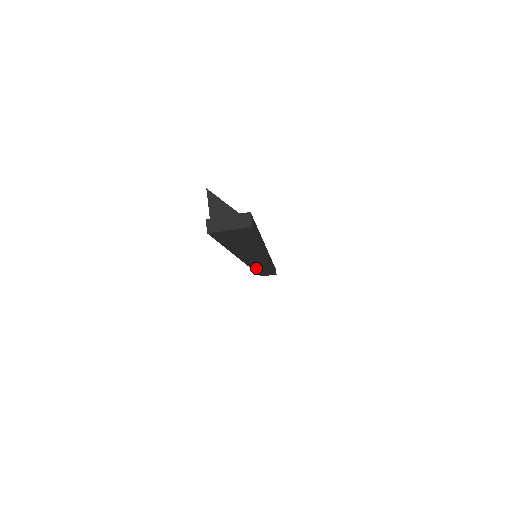
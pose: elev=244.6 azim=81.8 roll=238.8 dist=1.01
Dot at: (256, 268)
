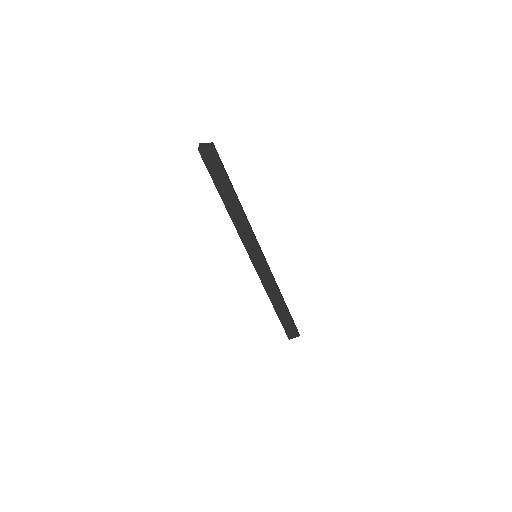
Dot at: (264, 281)
